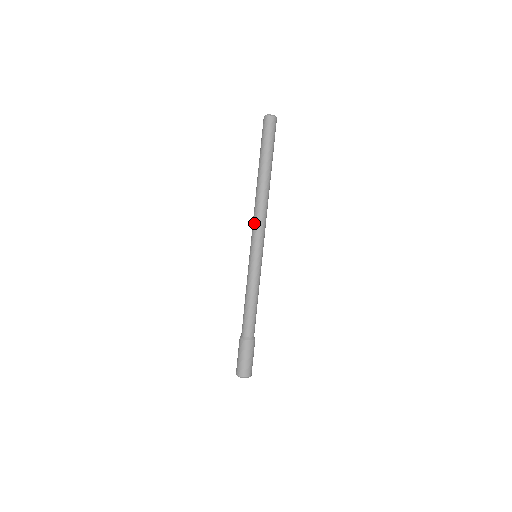
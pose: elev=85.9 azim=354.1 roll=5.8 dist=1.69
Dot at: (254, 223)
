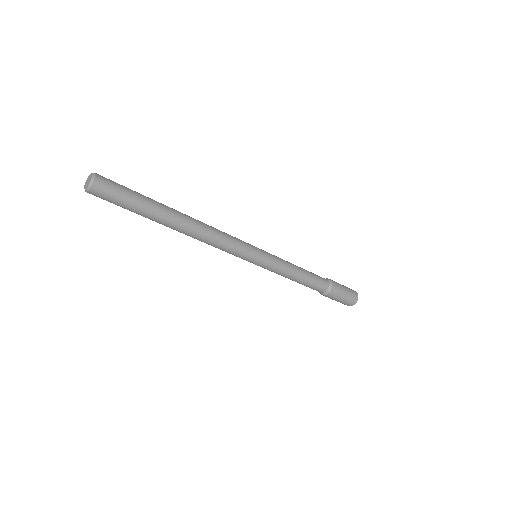
Dot at: occluded
